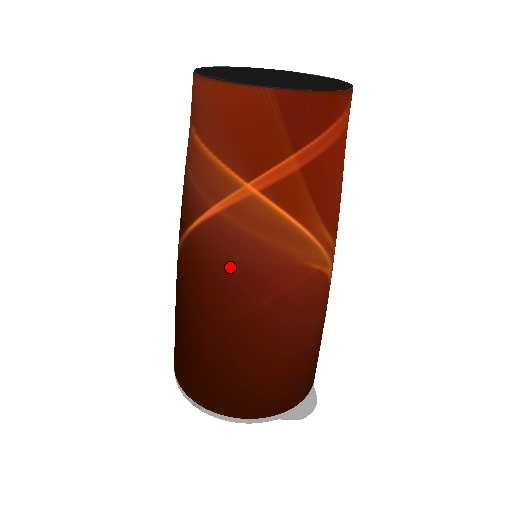
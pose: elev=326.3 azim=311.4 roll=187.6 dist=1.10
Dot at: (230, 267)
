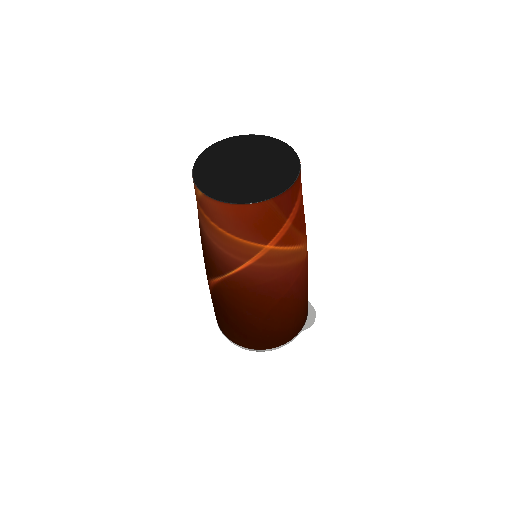
Dot at: (265, 285)
